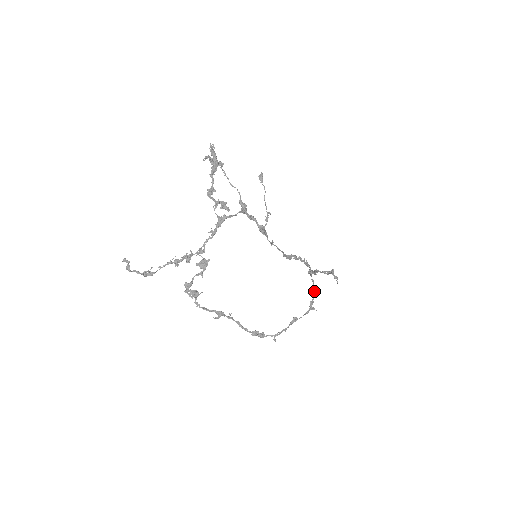
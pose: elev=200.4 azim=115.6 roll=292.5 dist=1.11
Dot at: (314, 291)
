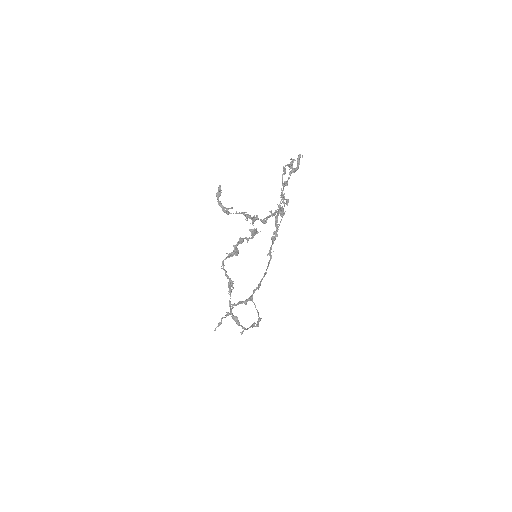
Dot at: (258, 312)
